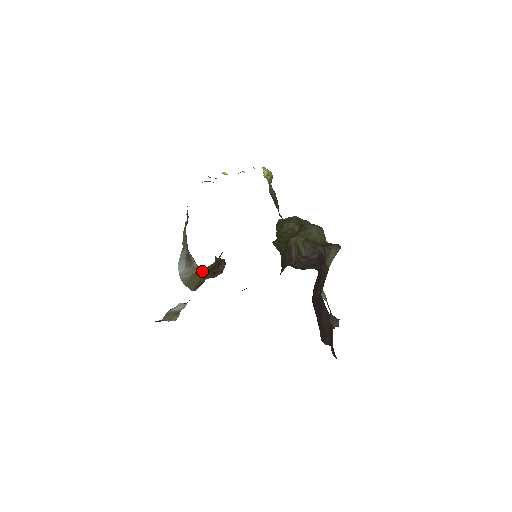
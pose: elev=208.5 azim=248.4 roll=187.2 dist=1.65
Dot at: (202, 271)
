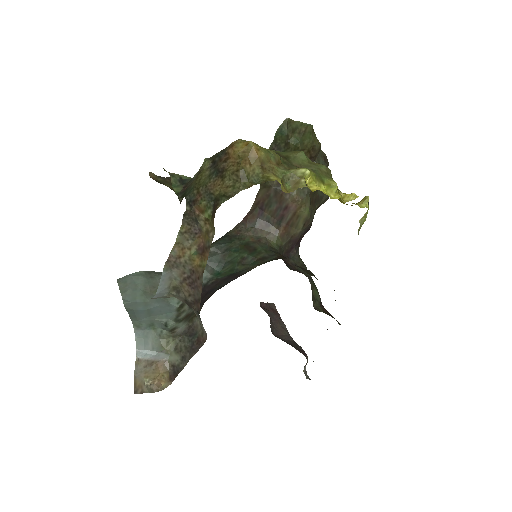
Dot at: occluded
